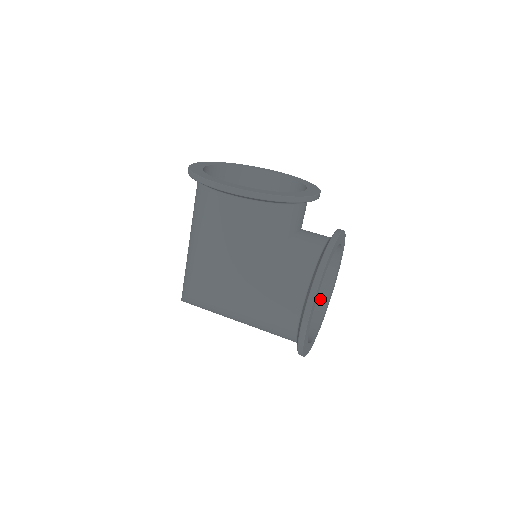
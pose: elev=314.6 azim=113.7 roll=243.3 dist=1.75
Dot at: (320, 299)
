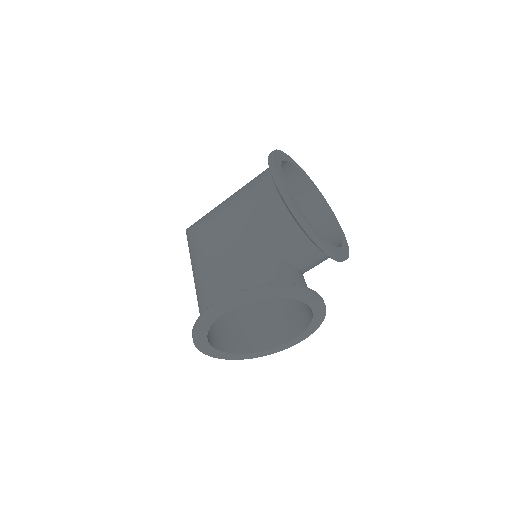
Dot at: (264, 342)
